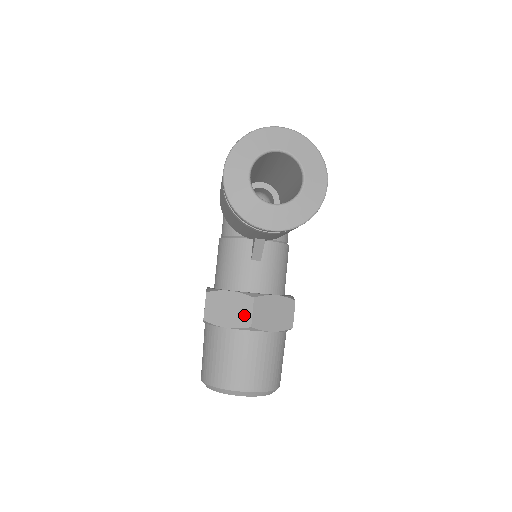
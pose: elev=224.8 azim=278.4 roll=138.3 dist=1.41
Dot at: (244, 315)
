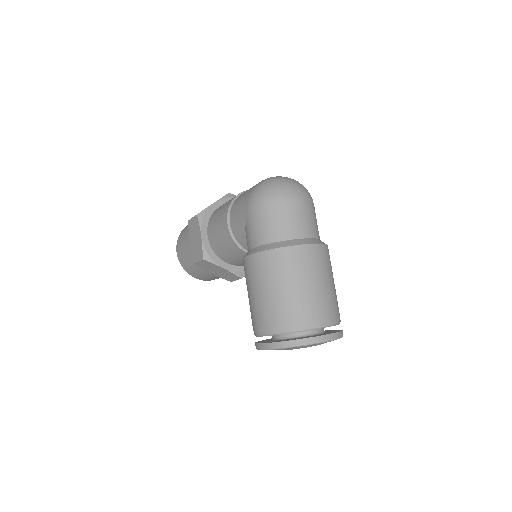
Dot at: (229, 278)
